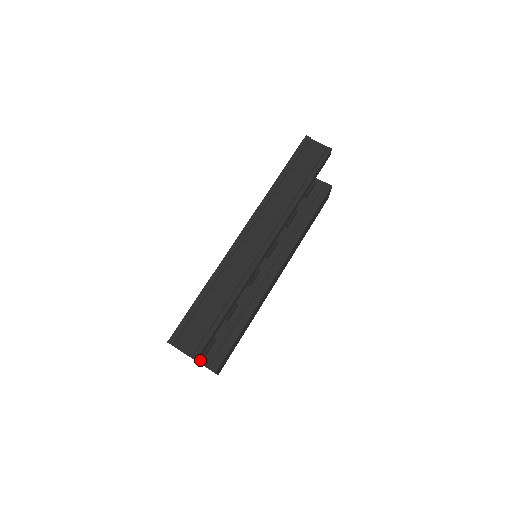
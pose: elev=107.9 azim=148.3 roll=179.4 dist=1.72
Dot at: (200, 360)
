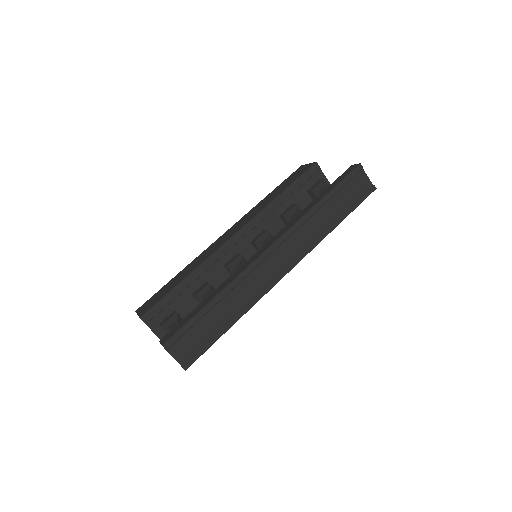
Dot at: occluded
